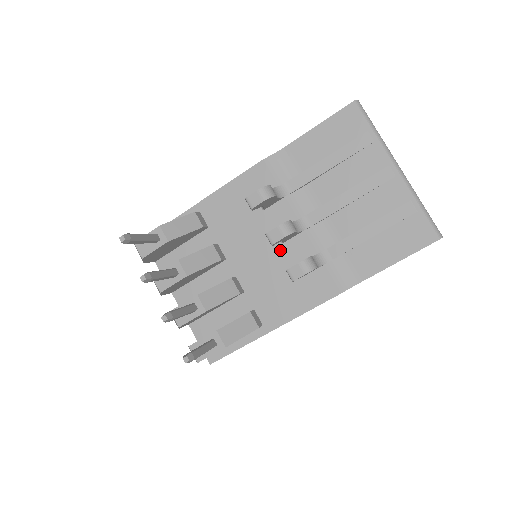
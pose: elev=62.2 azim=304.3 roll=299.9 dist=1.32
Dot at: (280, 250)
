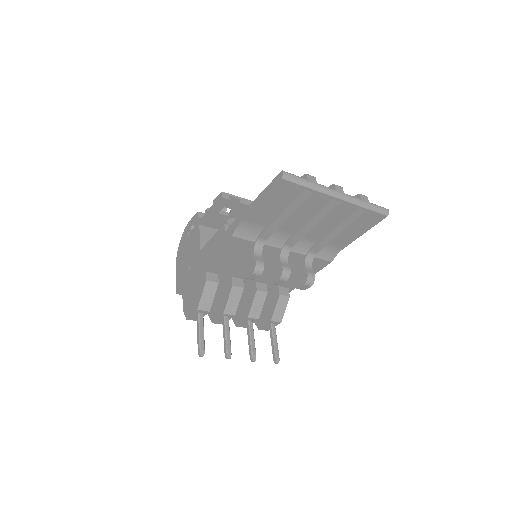
Dot at: occluded
